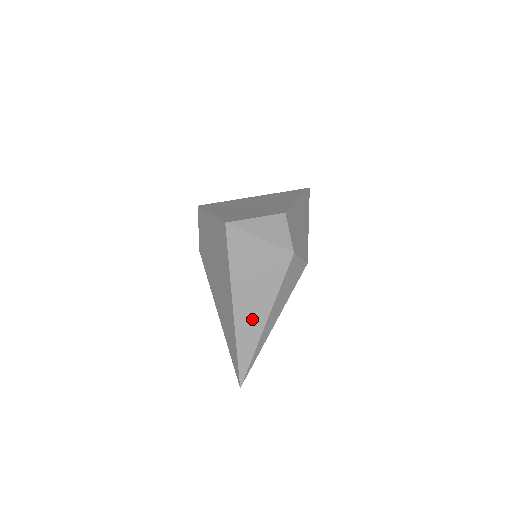
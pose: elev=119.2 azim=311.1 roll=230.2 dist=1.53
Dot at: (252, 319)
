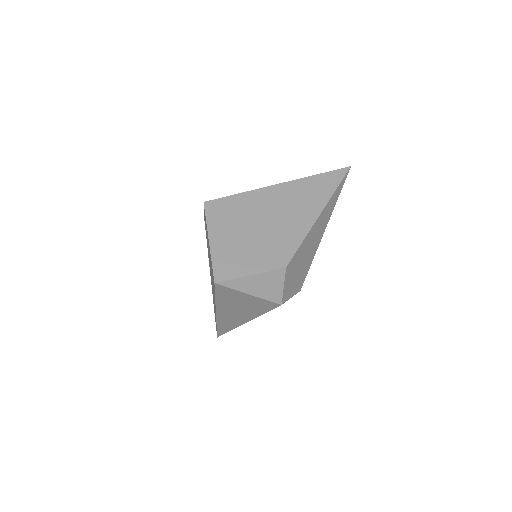
Dot at: (233, 320)
